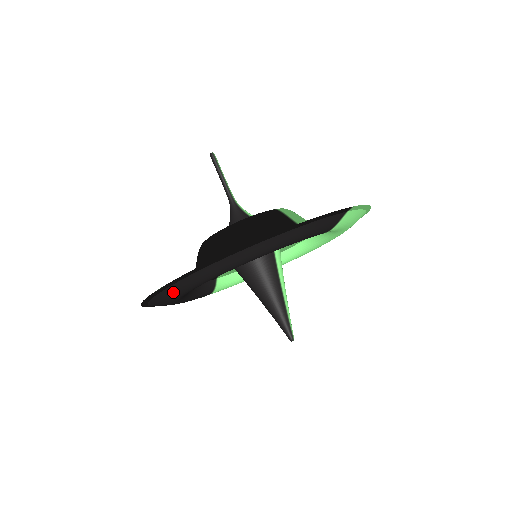
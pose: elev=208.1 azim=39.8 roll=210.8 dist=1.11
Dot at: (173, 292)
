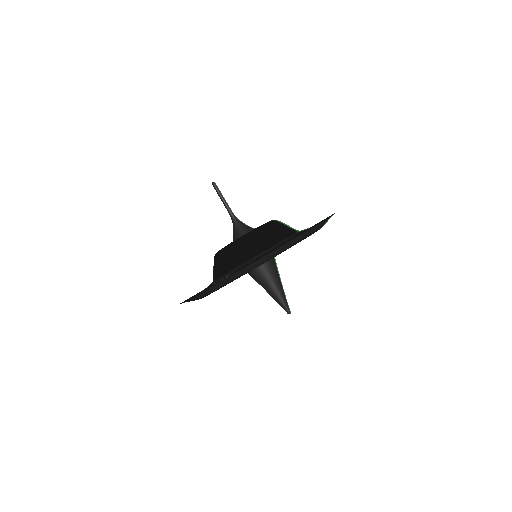
Dot at: (229, 280)
